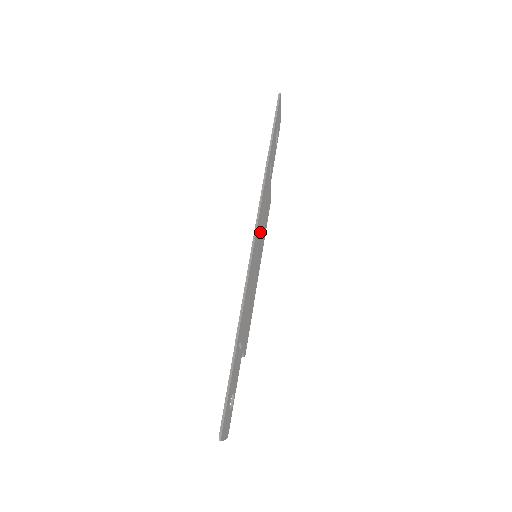
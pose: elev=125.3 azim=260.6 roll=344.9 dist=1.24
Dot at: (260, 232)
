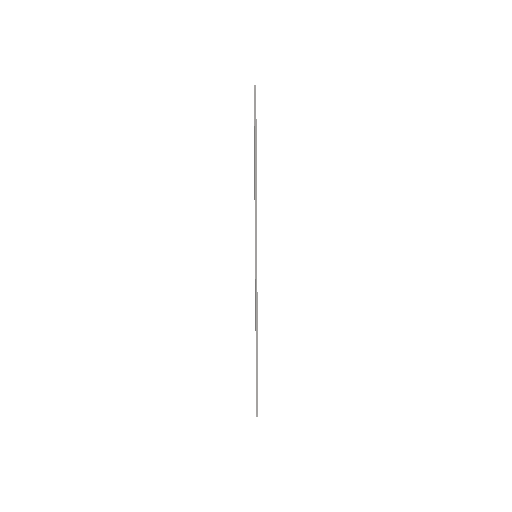
Dot at: occluded
